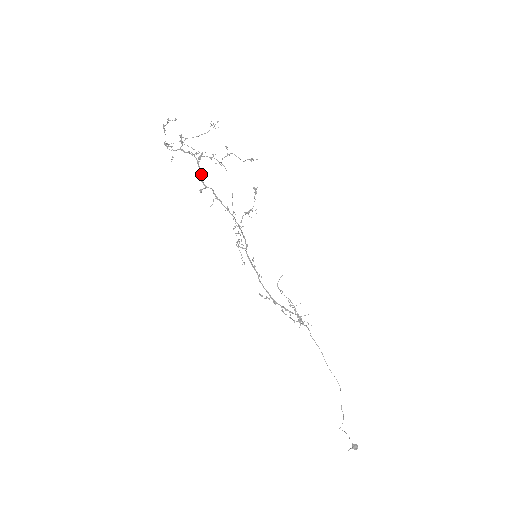
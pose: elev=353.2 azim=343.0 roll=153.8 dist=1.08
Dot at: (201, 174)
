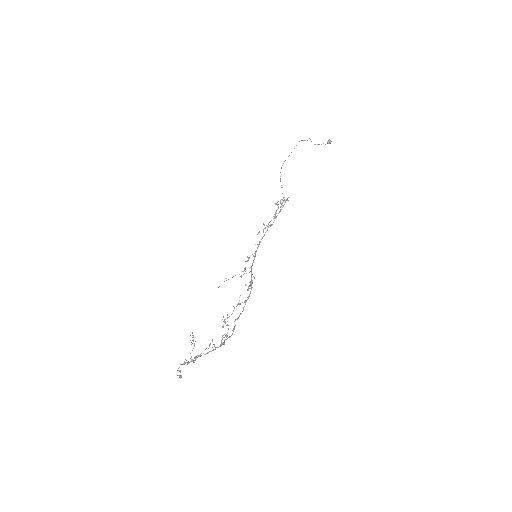
Dot at: occluded
